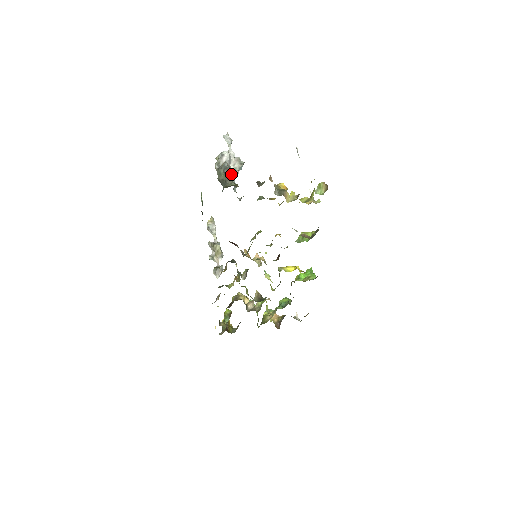
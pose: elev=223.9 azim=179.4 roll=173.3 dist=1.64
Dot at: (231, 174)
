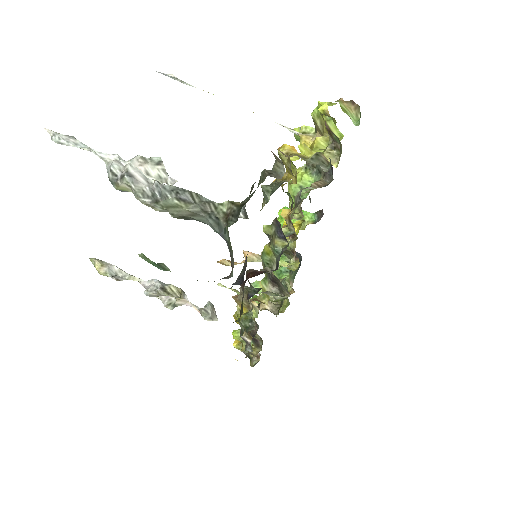
Dot at: (194, 193)
